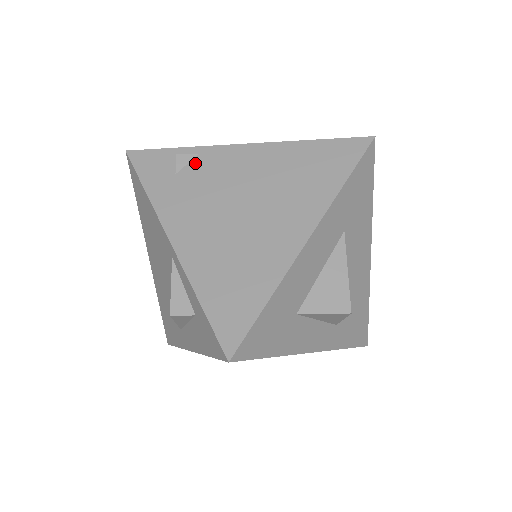
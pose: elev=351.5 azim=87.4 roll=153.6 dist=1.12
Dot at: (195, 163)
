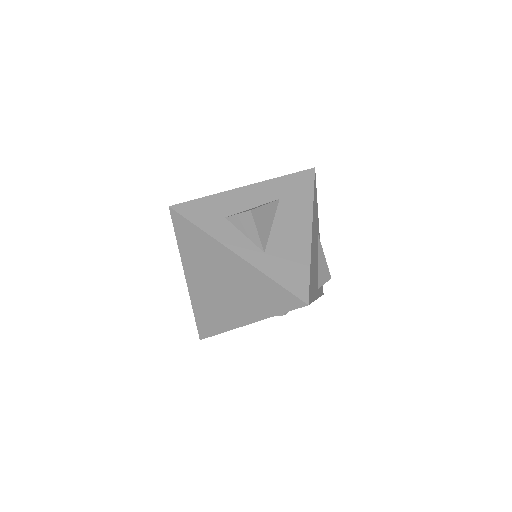
Dot at: occluded
